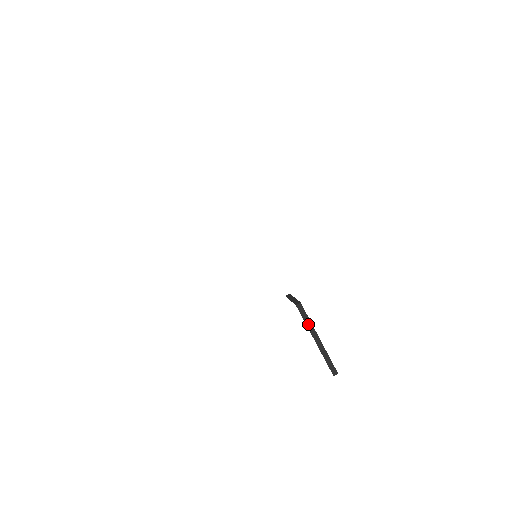
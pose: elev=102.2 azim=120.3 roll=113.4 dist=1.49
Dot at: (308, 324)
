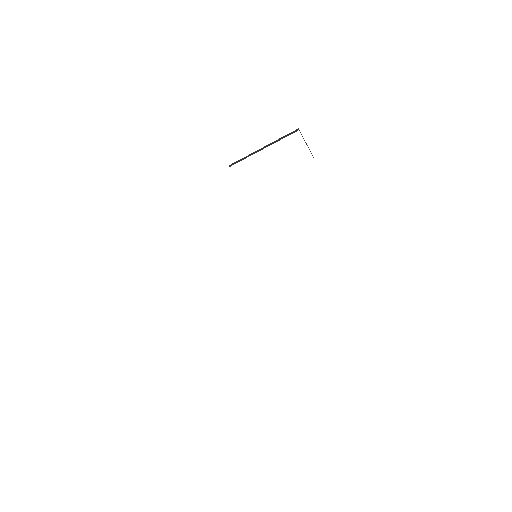
Dot at: occluded
